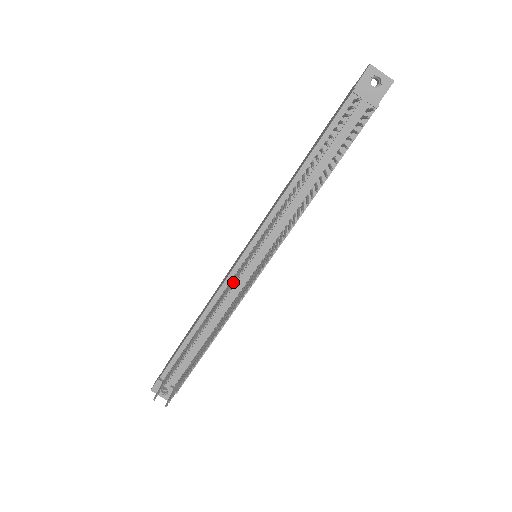
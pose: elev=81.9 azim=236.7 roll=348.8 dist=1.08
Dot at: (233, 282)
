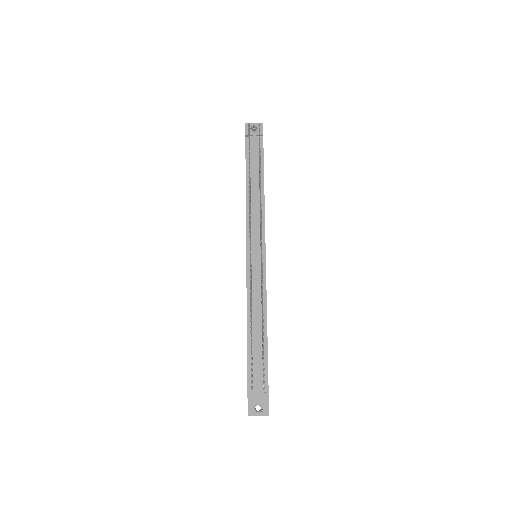
Dot at: (250, 257)
